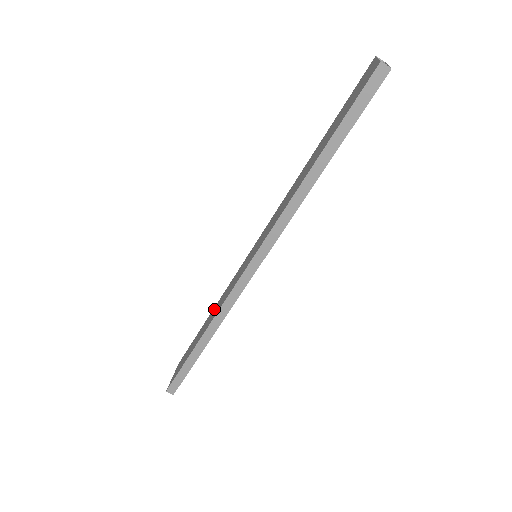
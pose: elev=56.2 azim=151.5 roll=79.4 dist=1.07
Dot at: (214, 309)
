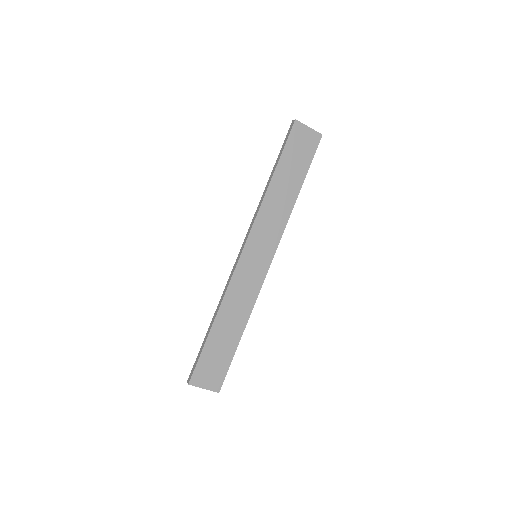
Dot at: occluded
